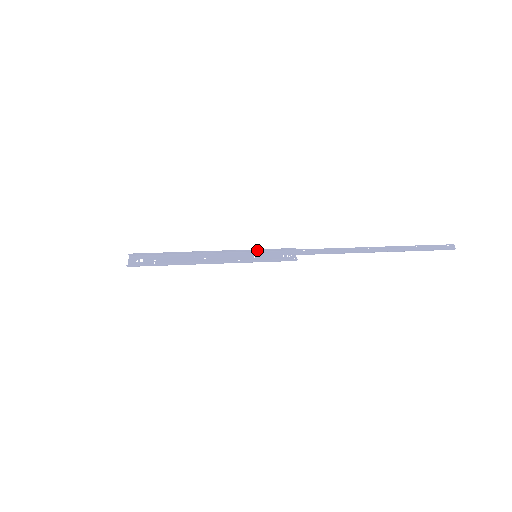
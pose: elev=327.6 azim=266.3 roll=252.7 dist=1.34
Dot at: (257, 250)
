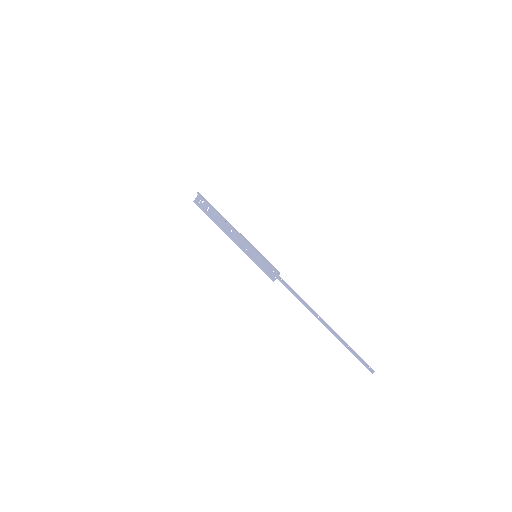
Dot at: (259, 253)
